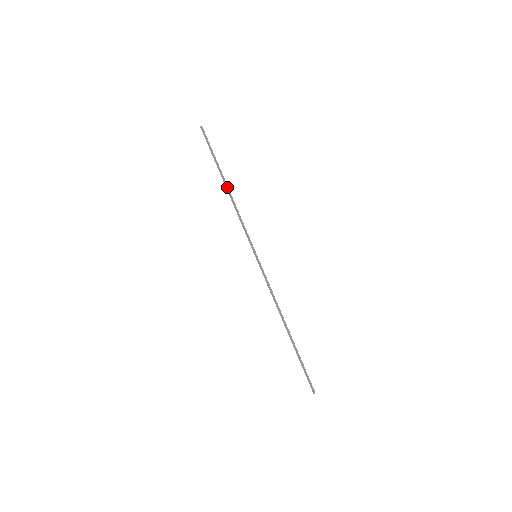
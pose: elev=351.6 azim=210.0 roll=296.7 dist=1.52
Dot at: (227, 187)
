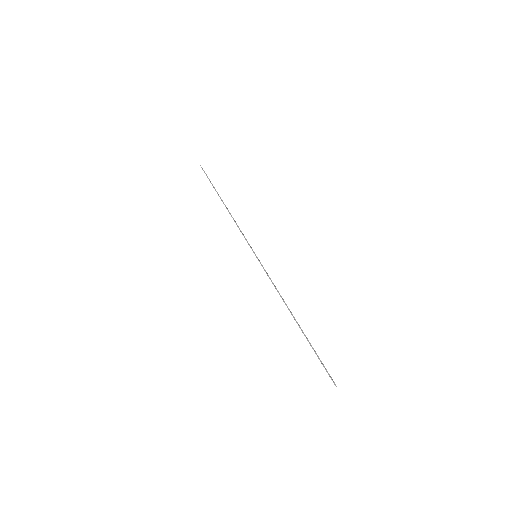
Dot at: (225, 206)
